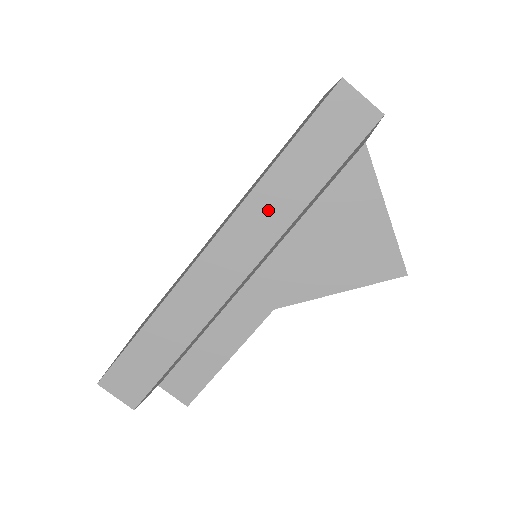
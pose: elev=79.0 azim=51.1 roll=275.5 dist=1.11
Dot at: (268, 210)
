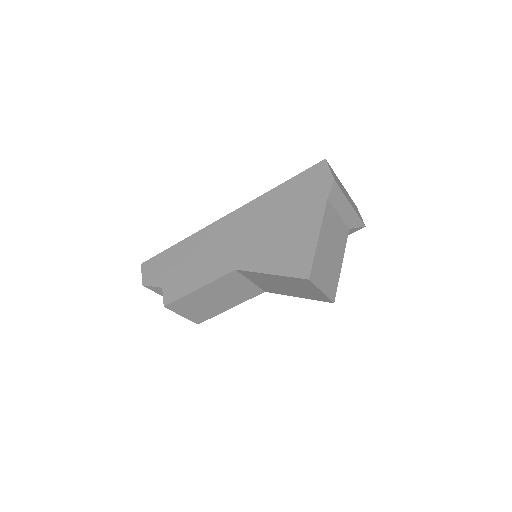
Dot at: (261, 207)
